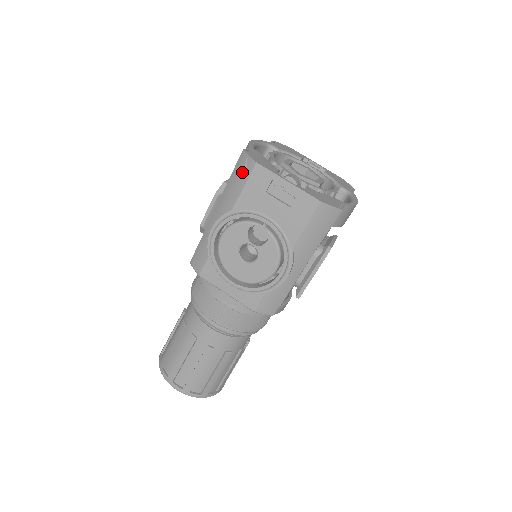
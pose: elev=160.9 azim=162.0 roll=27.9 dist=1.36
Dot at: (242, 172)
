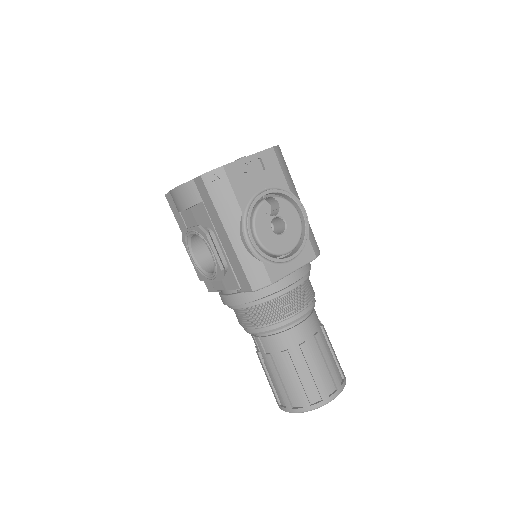
Dot at: (220, 185)
